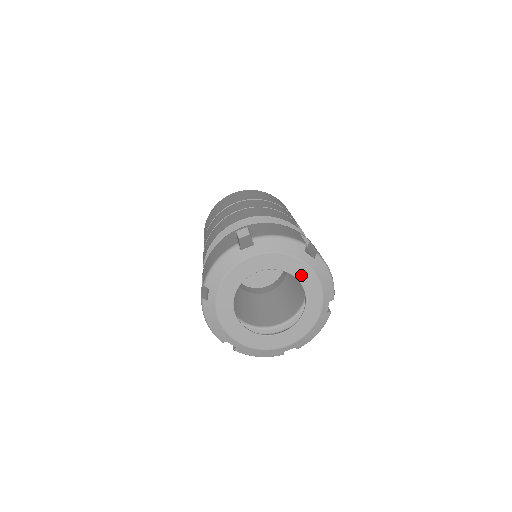
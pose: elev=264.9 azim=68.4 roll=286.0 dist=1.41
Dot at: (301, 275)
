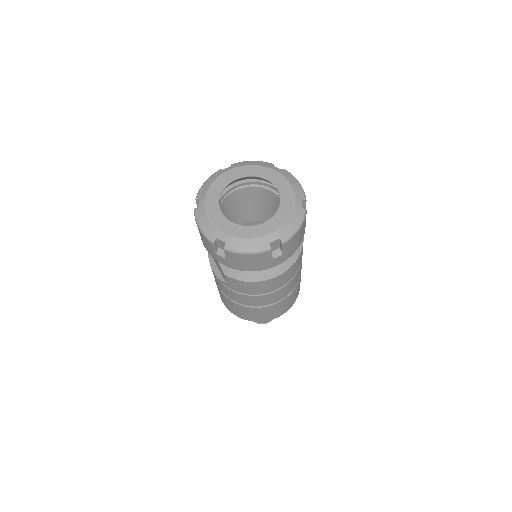
Dot at: (272, 178)
